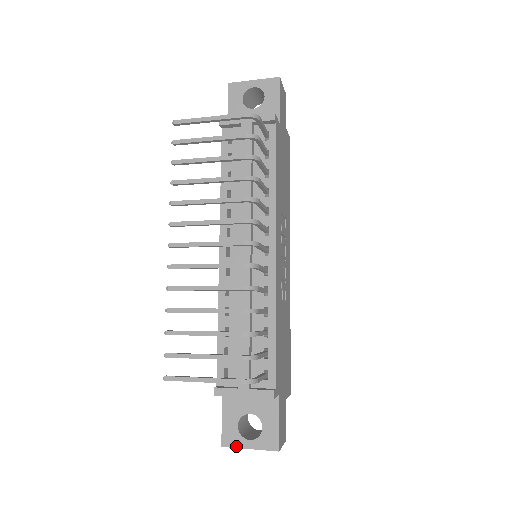
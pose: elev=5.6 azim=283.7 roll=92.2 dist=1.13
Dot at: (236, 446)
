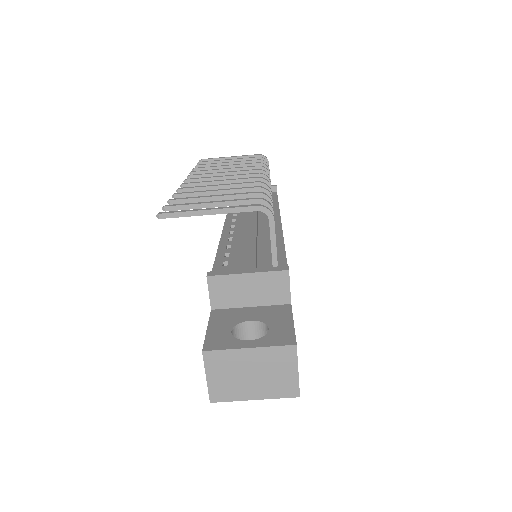
Dot at: (227, 347)
